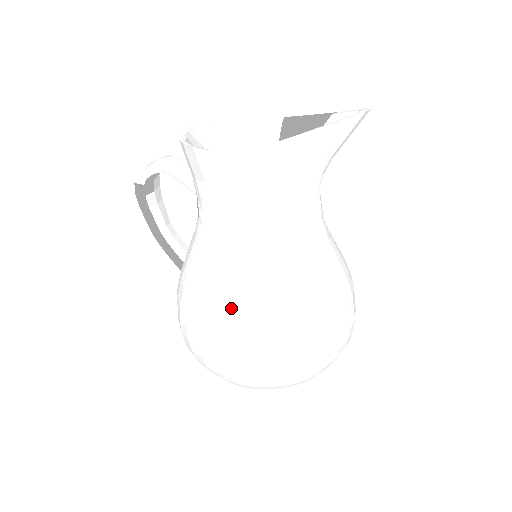
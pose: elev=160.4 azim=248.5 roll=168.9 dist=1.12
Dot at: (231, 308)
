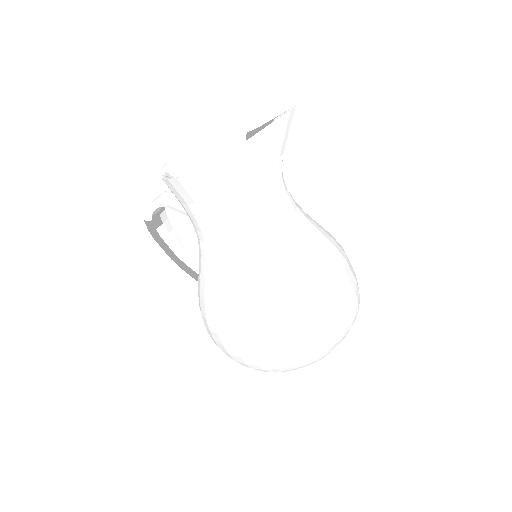
Dot at: (233, 303)
